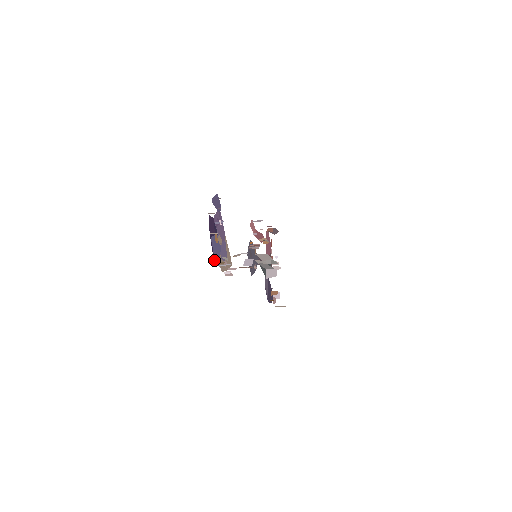
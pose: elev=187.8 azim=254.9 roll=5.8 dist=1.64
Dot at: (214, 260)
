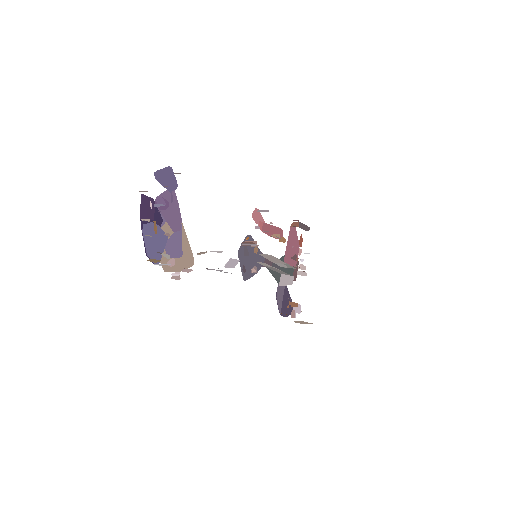
Dot at: (147, 256)
